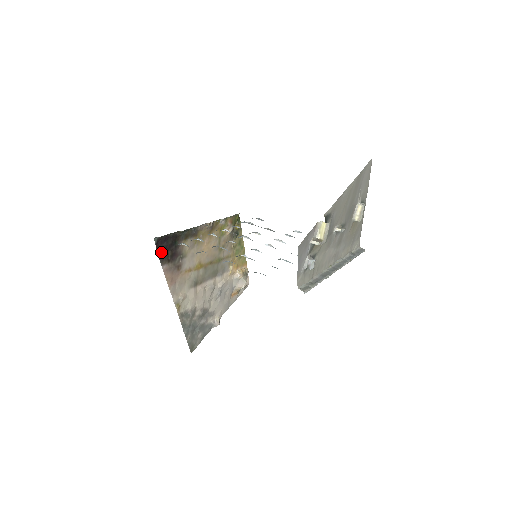
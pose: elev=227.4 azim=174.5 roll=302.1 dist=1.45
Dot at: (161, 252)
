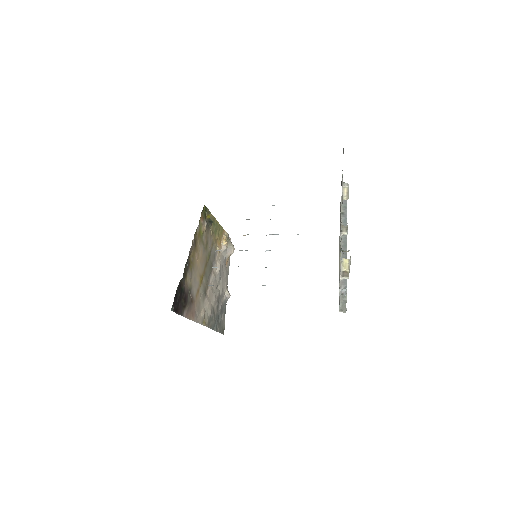
Dot at: (177, 309)
